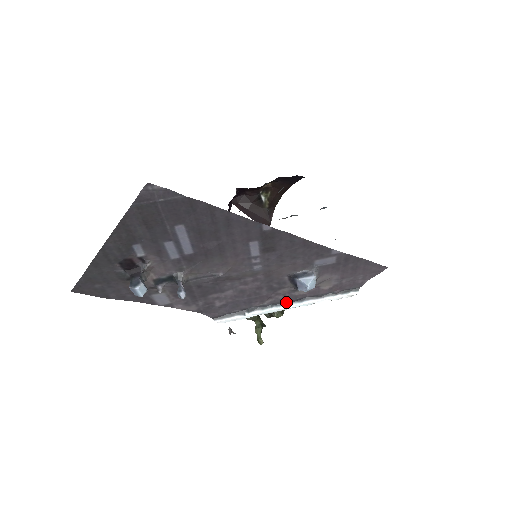
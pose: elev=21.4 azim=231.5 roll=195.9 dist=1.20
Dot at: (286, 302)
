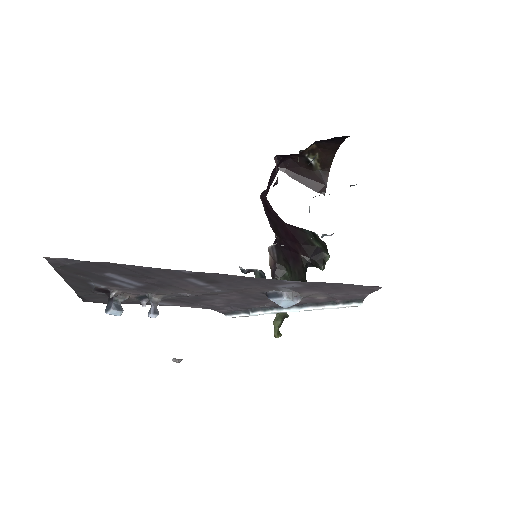
Dot at: occluded
